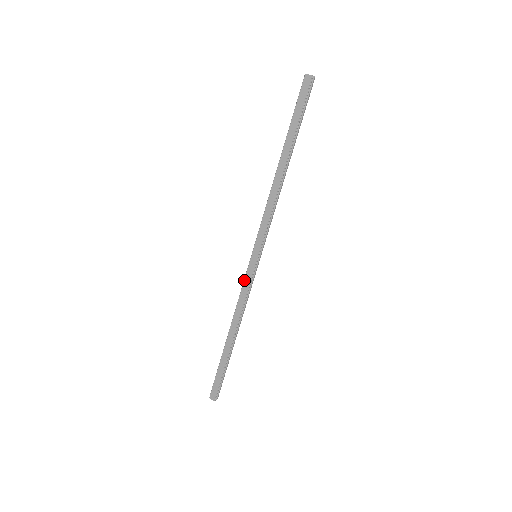
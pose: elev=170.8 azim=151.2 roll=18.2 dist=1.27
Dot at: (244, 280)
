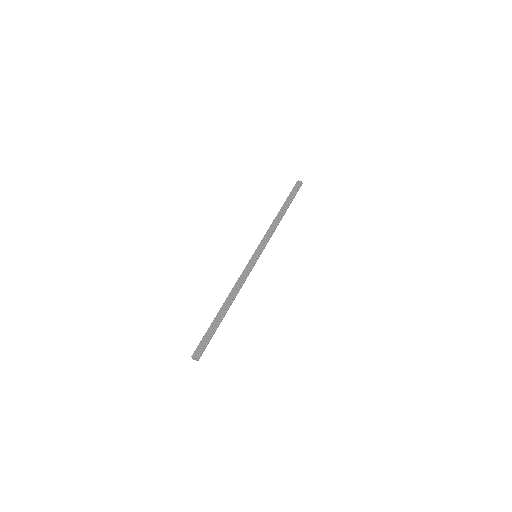
Dot at: (245, 268)
